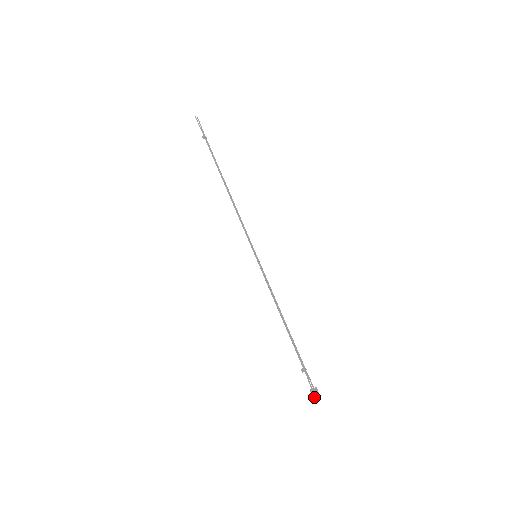
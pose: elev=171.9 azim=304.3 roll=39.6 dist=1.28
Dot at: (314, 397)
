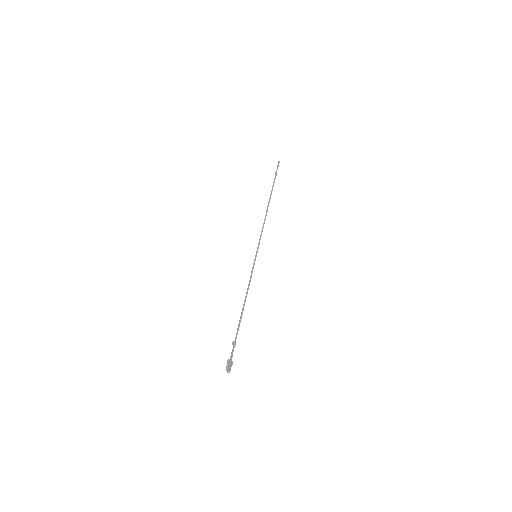
Dot at: (228, 365)
